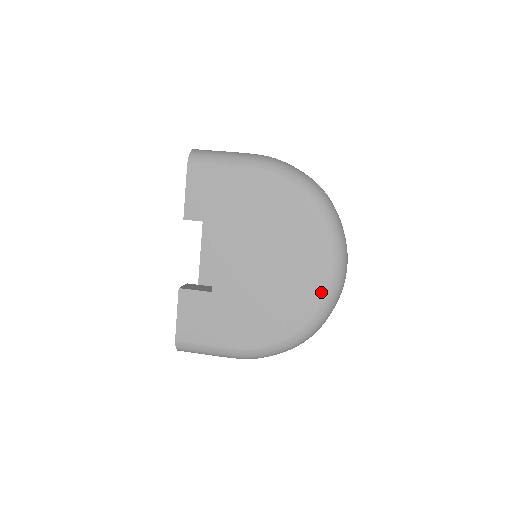
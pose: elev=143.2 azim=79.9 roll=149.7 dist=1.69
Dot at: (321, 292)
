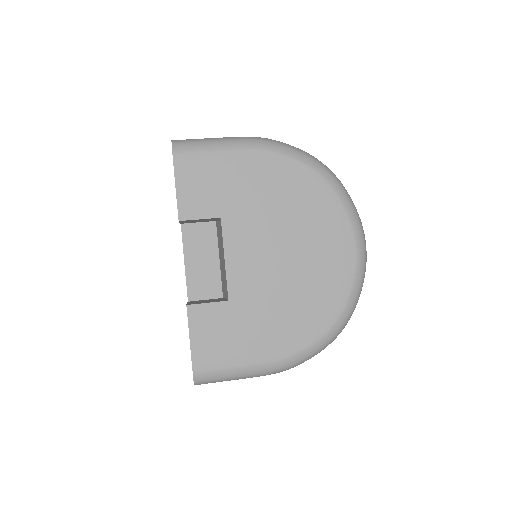
Dot at: (350, 273)
